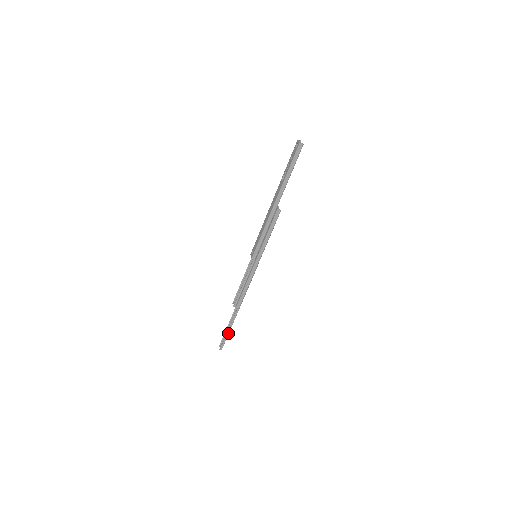
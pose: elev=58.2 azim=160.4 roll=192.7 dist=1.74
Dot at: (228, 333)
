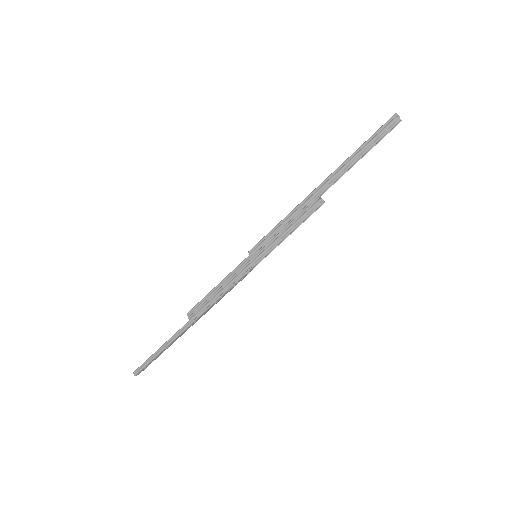
Dot at: (157, 353)
